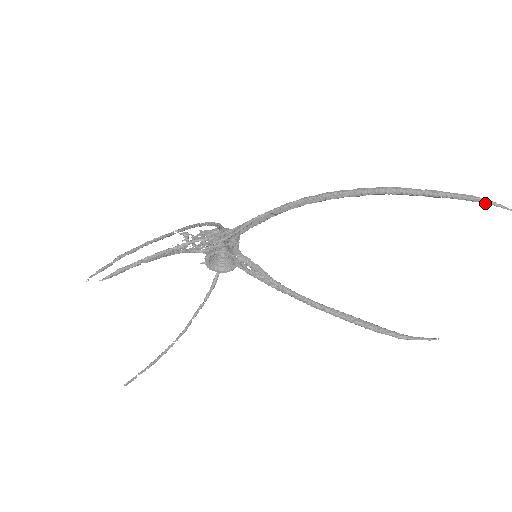
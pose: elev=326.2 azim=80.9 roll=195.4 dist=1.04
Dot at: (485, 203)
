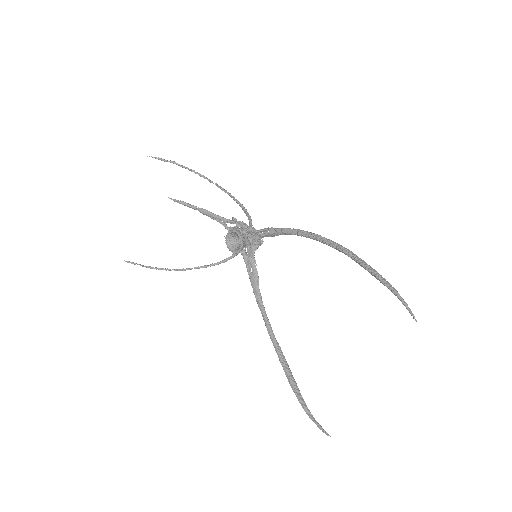
Dot at: occluded
